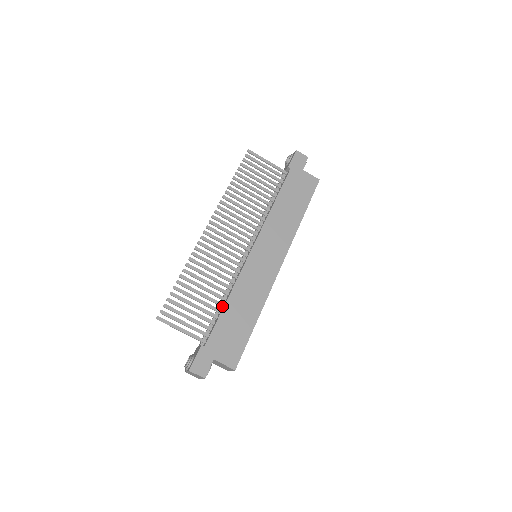
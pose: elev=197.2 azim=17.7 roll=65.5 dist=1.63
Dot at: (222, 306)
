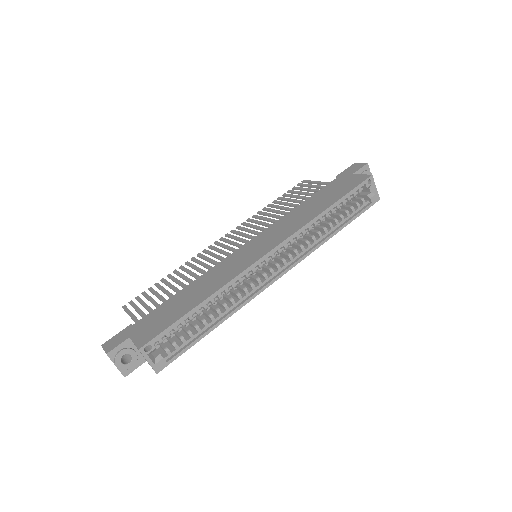
Dot at: occluded
